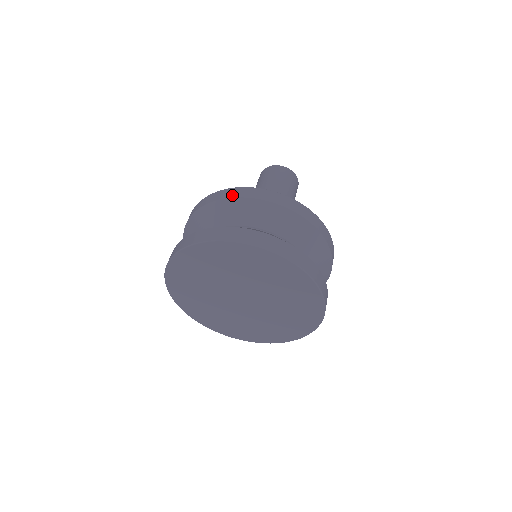
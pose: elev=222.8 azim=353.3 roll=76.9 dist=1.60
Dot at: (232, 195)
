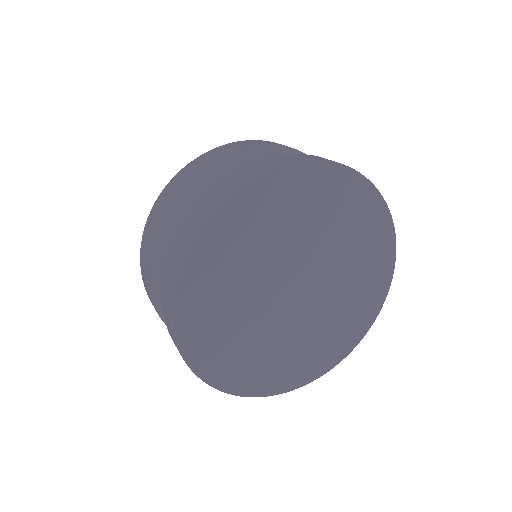
Dot at: (237, 145)
